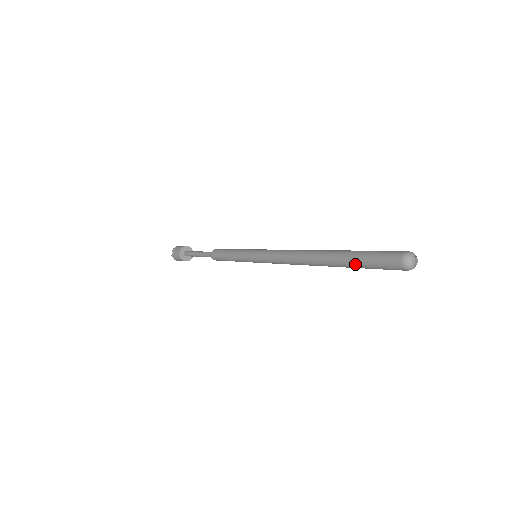
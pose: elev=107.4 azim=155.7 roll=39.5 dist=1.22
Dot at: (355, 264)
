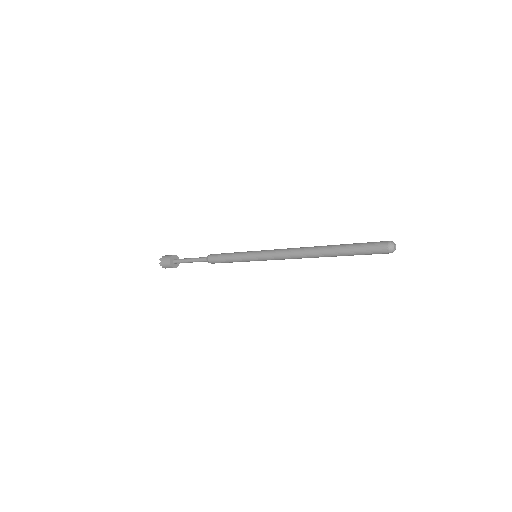
Dot at: (351, 248)
